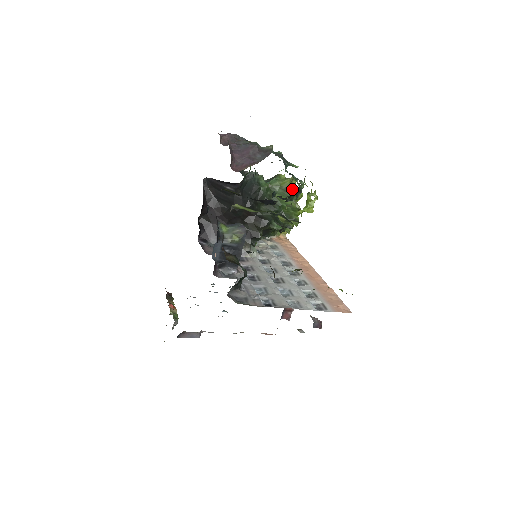
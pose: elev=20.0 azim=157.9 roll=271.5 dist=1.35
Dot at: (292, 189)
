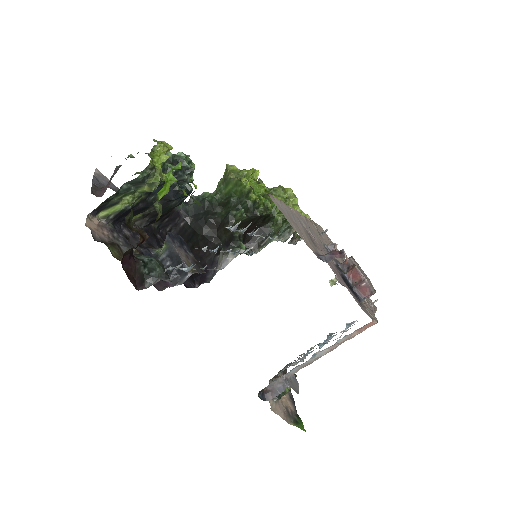
Dot at: (229, 173)
